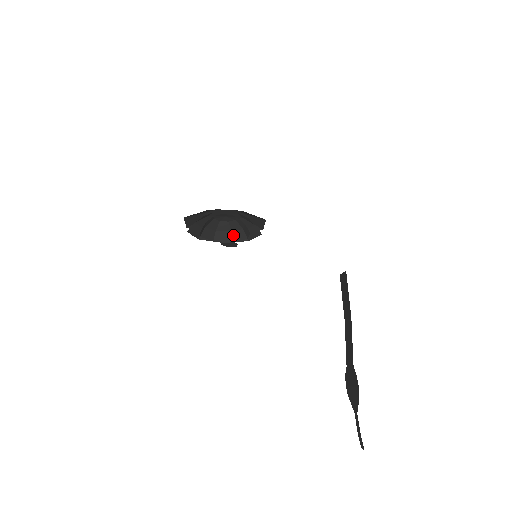
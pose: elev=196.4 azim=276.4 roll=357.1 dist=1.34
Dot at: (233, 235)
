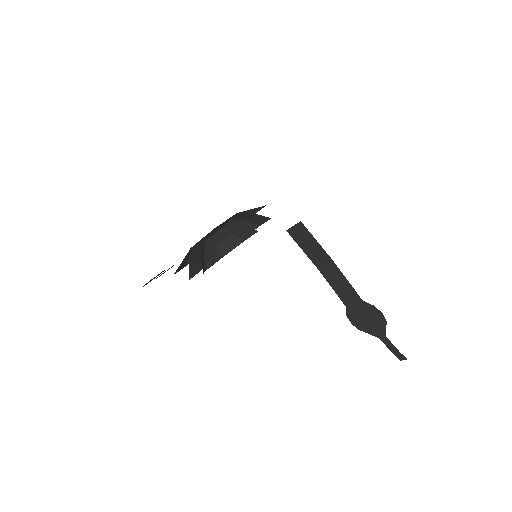
Dot at: (221, 249)
